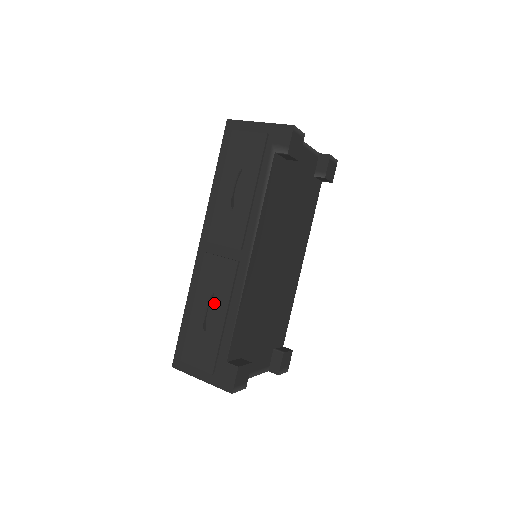
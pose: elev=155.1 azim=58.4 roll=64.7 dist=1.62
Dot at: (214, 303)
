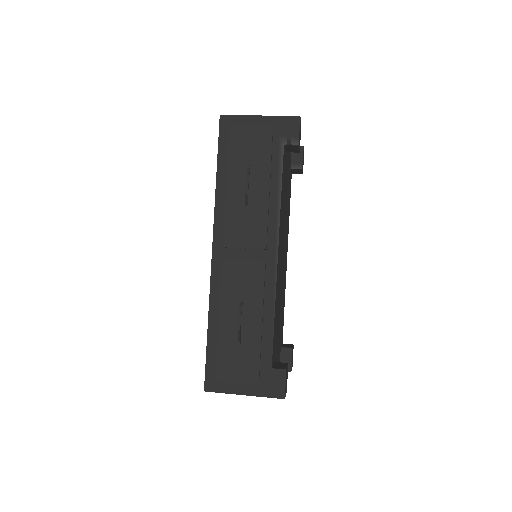
Dot at: (245, 310)
